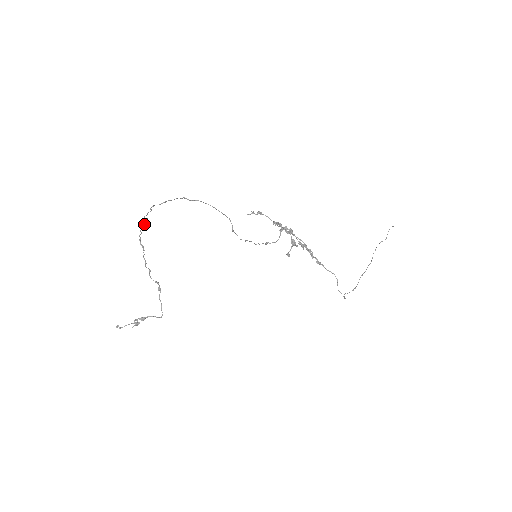
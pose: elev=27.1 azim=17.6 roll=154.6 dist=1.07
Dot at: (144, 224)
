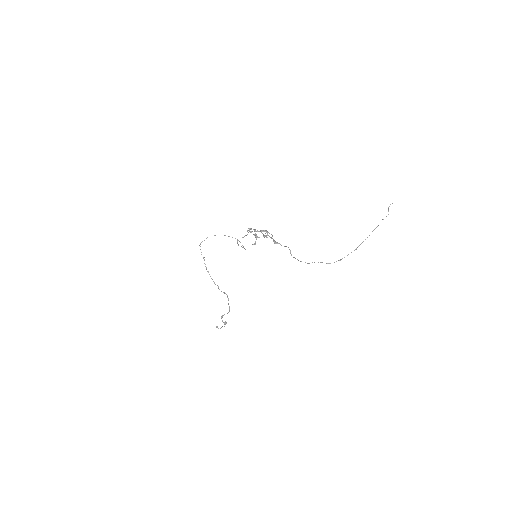
Dot at: (204, 259)
